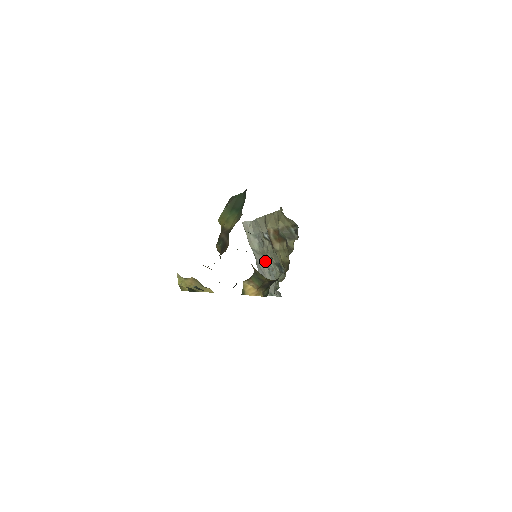
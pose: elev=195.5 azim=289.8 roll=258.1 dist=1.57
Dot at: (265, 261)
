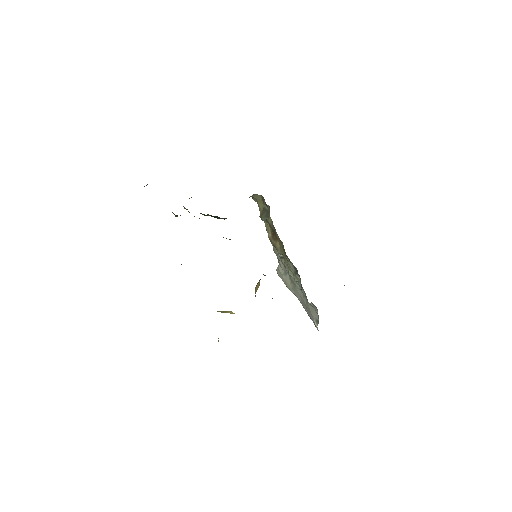
Dot at: (298, 288)
